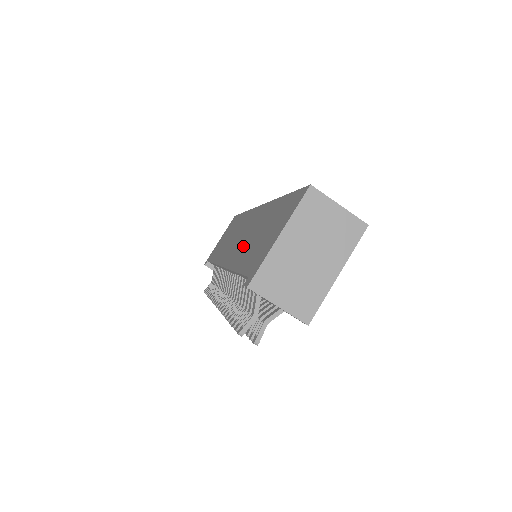
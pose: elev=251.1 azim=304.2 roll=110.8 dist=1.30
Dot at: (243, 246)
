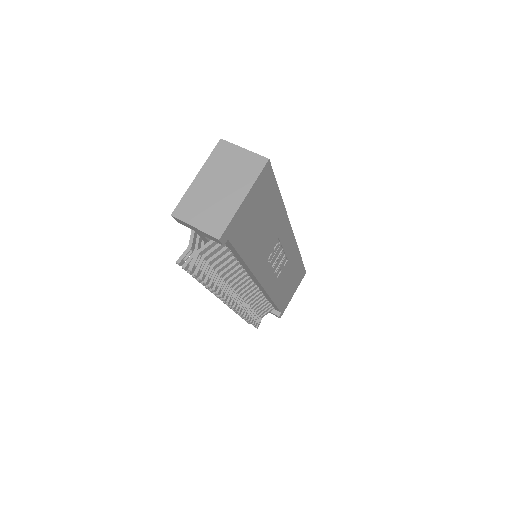
Dot at: occluded
